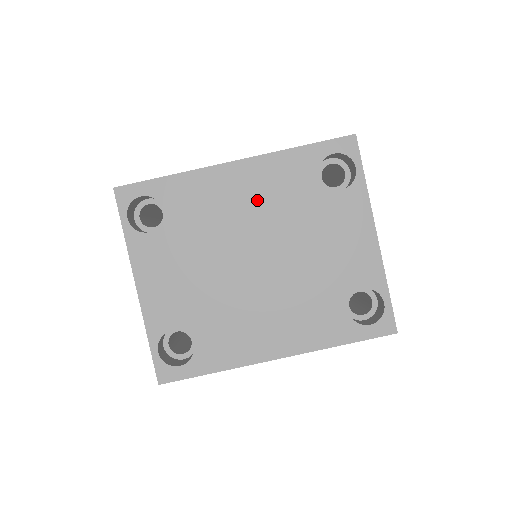
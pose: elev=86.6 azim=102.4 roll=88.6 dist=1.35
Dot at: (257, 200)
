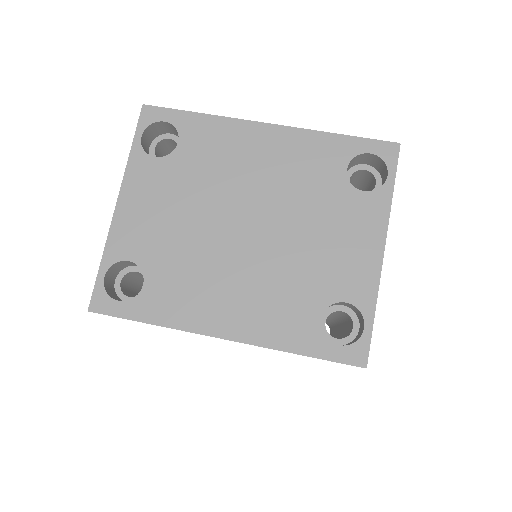
Dot at: (274, 168)
